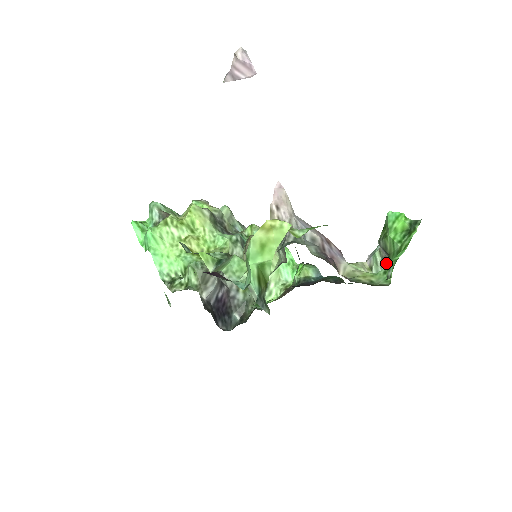
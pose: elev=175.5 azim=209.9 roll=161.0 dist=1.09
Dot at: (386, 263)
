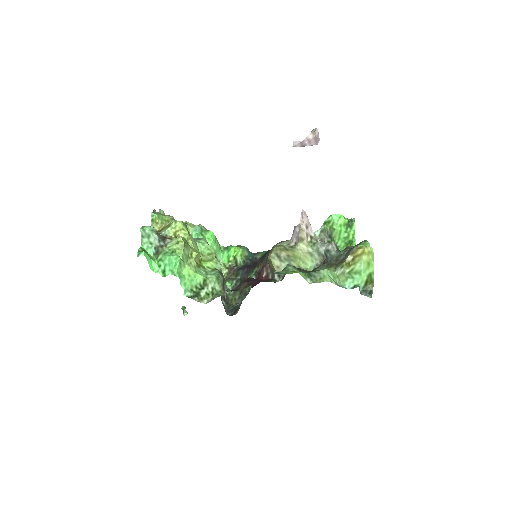
Dot at: occluded
